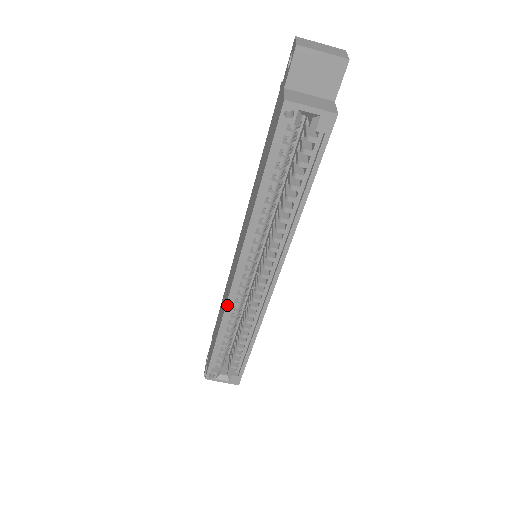
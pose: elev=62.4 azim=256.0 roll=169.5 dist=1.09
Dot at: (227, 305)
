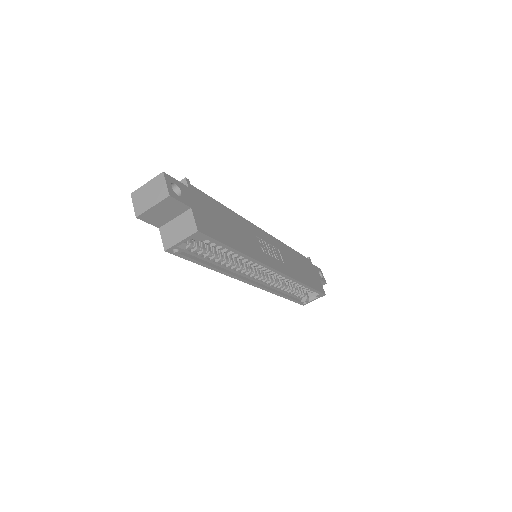
Dot at: (268, 291)
